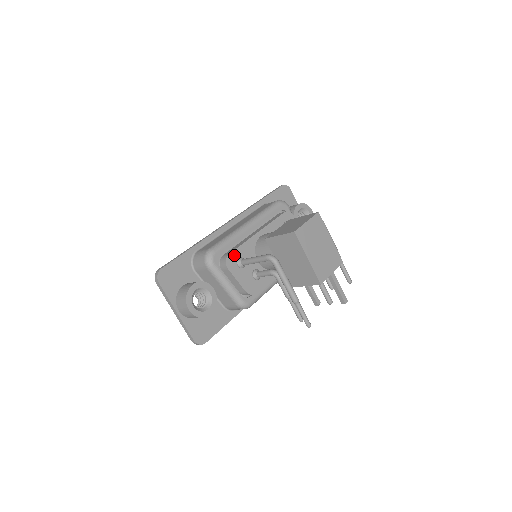
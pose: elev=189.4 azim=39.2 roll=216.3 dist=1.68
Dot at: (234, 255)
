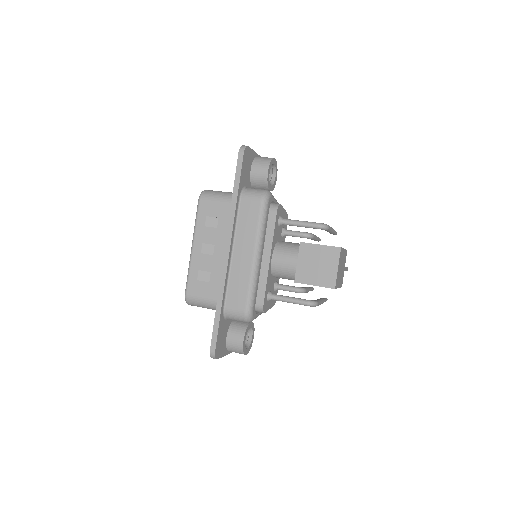
Dot at: (265, 299)
